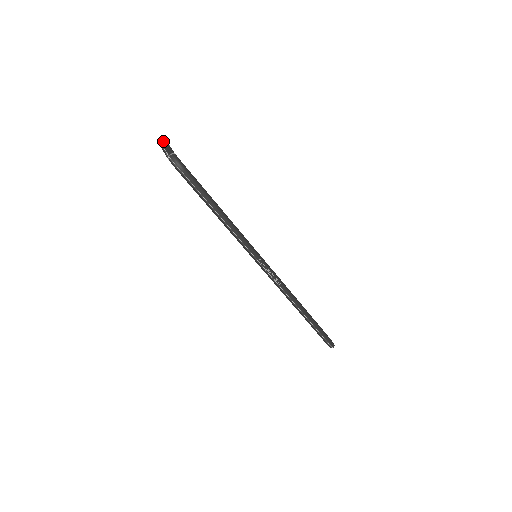
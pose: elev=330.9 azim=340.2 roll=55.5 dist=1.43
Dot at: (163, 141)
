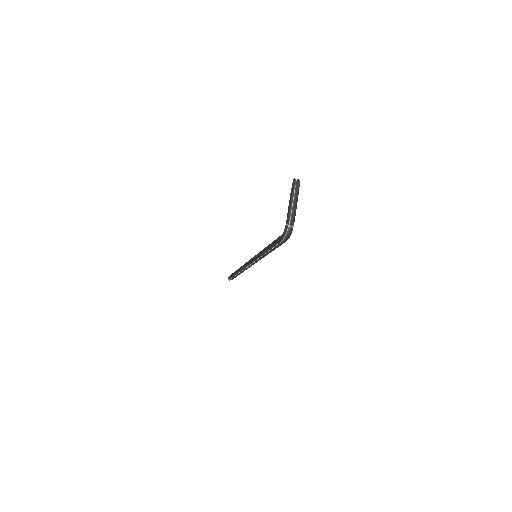
Dot at: (299, 182)
